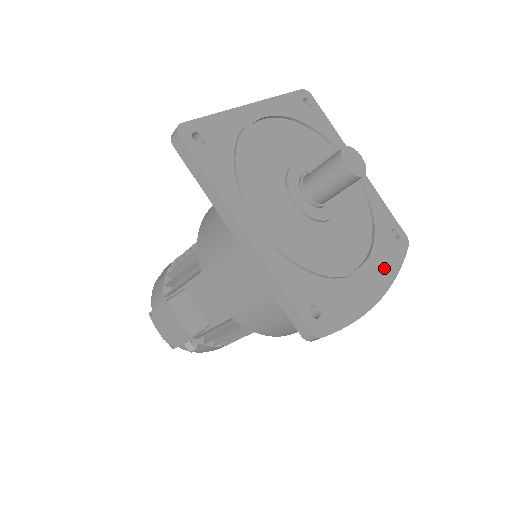
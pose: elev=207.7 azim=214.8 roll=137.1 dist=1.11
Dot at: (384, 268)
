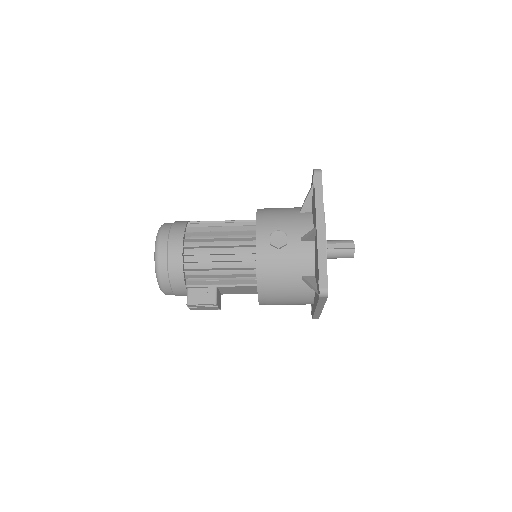
Dot at: occluded
